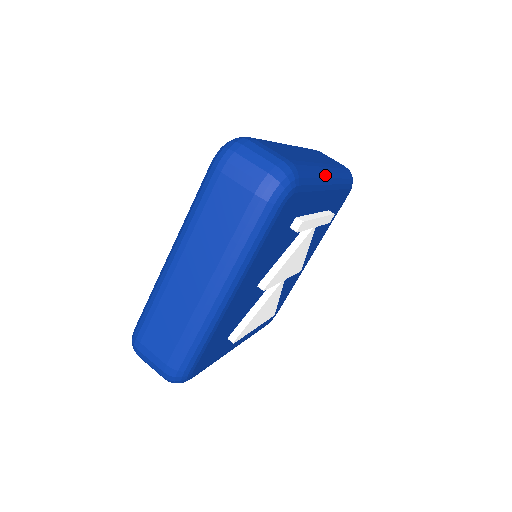
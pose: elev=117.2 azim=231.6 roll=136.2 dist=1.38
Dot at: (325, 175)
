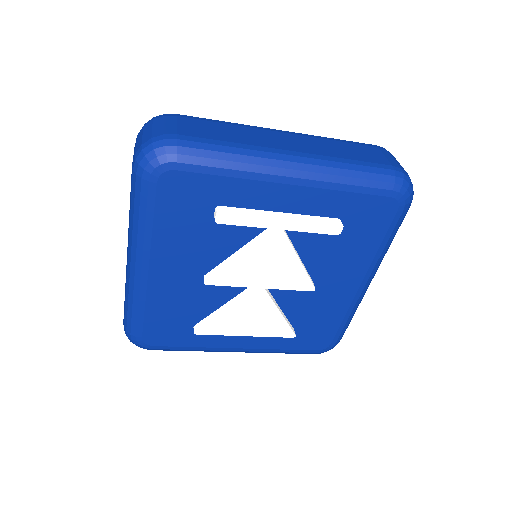
Dot at: (275, 163)
